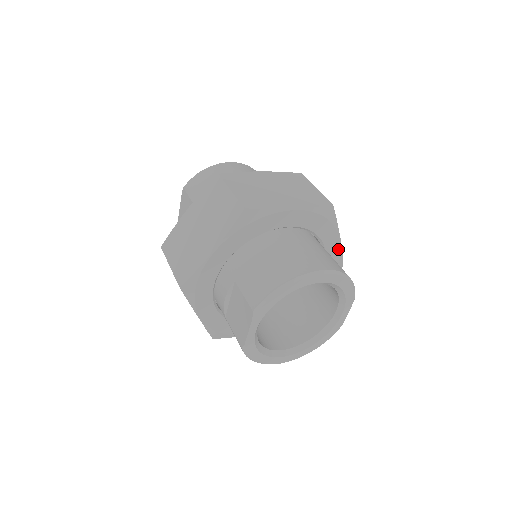
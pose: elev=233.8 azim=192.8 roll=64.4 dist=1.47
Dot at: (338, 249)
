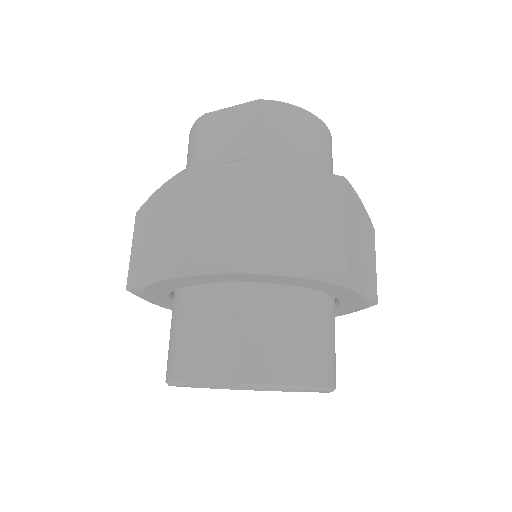
Dot at: occluded
